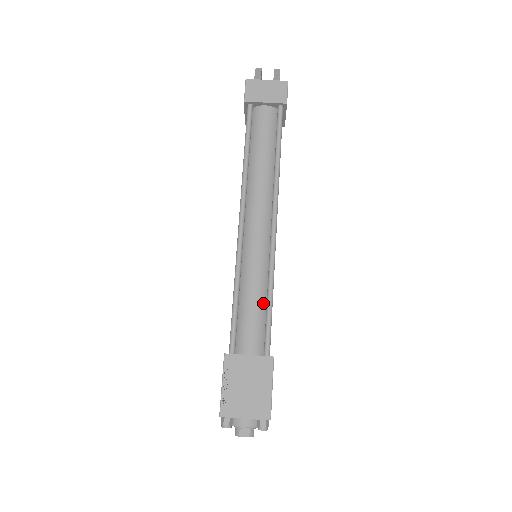
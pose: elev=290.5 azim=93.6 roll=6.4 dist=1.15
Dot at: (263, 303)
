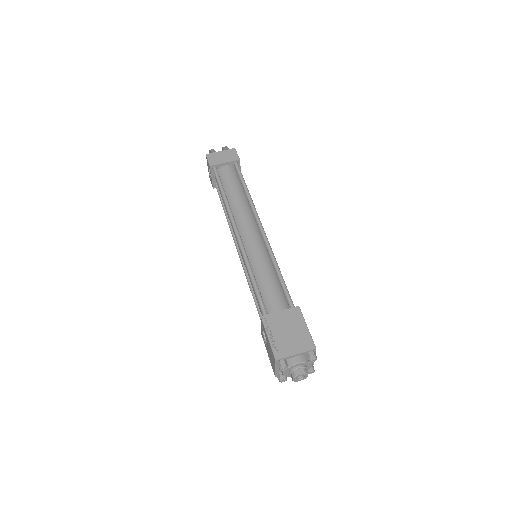
Dot at: (275, 278)
